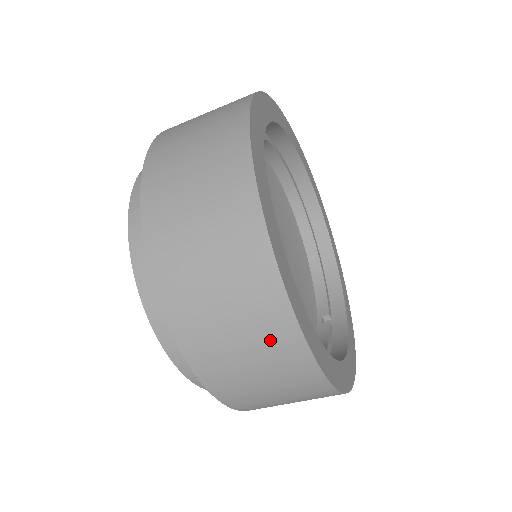
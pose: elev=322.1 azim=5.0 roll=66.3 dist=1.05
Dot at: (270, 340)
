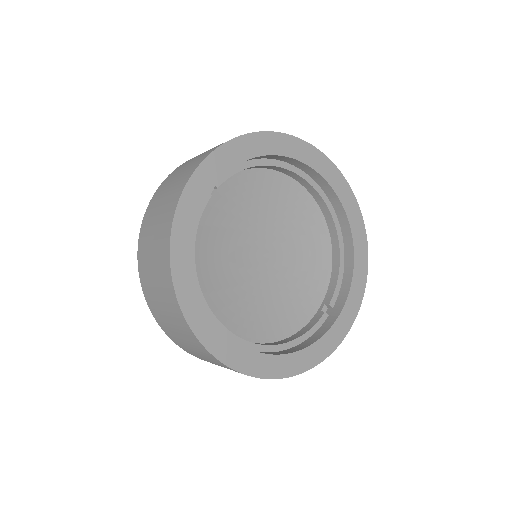
Dot at: (191, 341)
